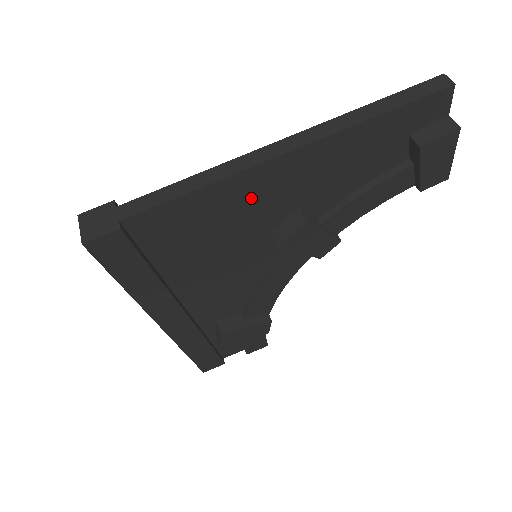
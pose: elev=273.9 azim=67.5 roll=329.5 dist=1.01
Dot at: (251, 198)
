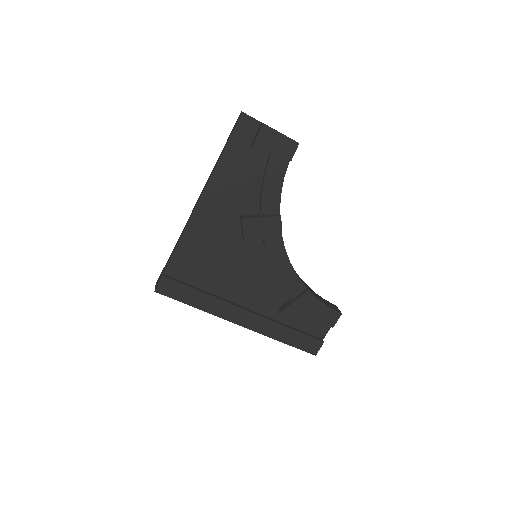
Dot at: (209, 228)
